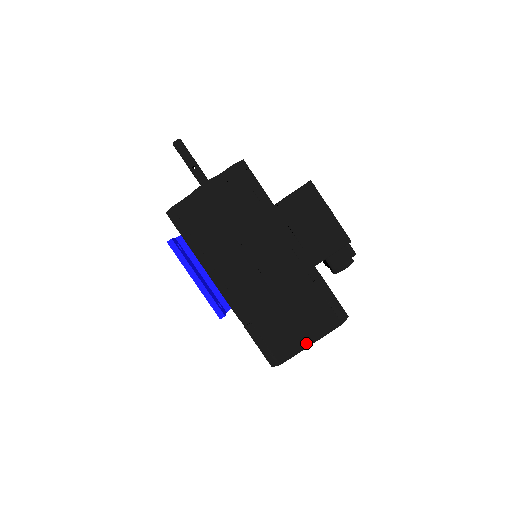
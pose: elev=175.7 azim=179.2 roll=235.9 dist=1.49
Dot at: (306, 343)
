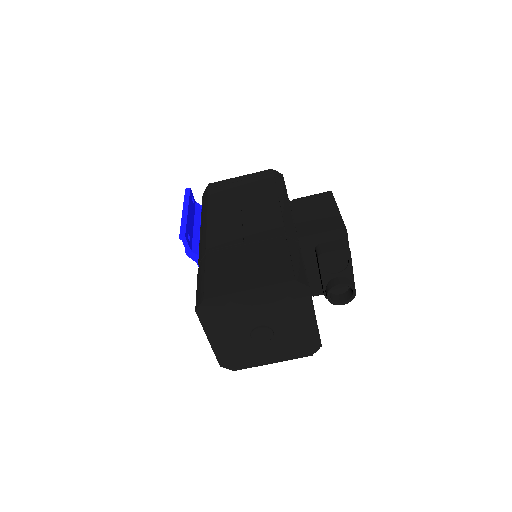
Dot at: (244, 287)
